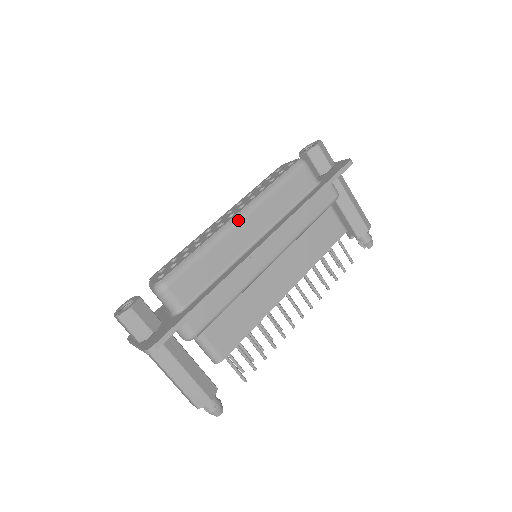
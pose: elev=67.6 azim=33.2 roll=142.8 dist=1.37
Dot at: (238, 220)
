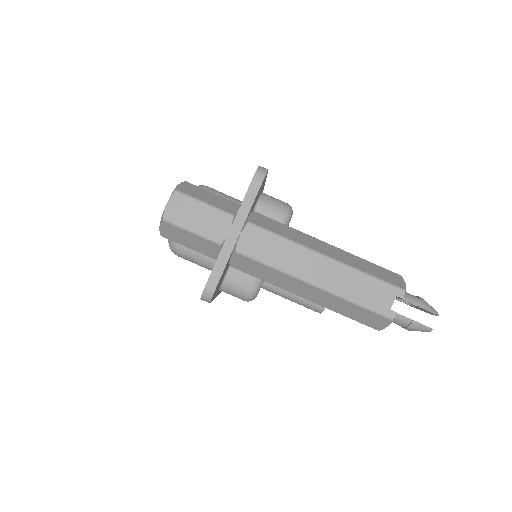
Dot at: occluded
